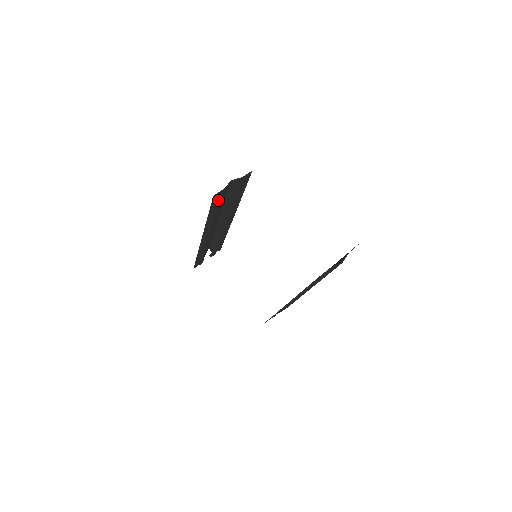
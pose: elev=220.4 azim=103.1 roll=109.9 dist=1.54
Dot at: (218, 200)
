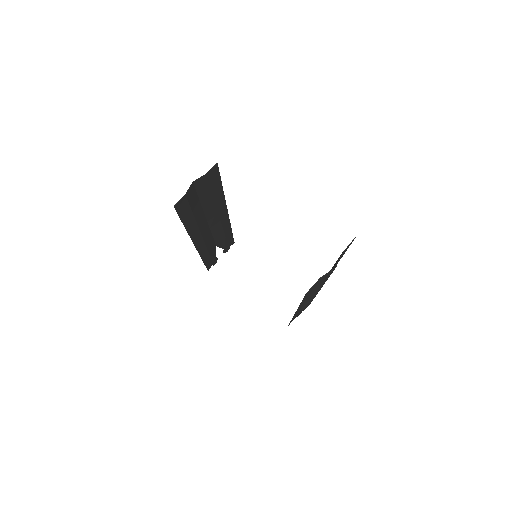
Dot at: (186, 207)
